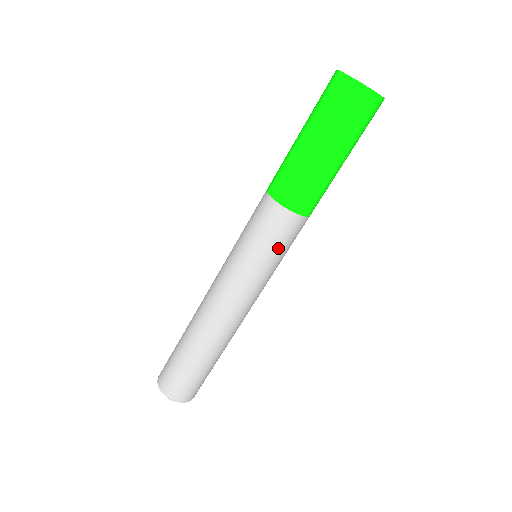
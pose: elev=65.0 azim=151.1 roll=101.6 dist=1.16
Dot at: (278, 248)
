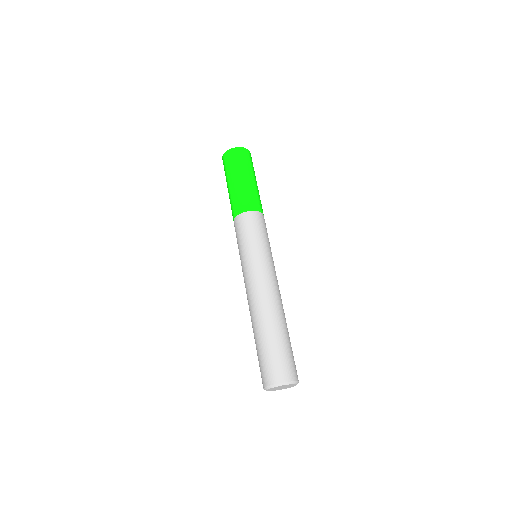
Dot at: (264, 234)
